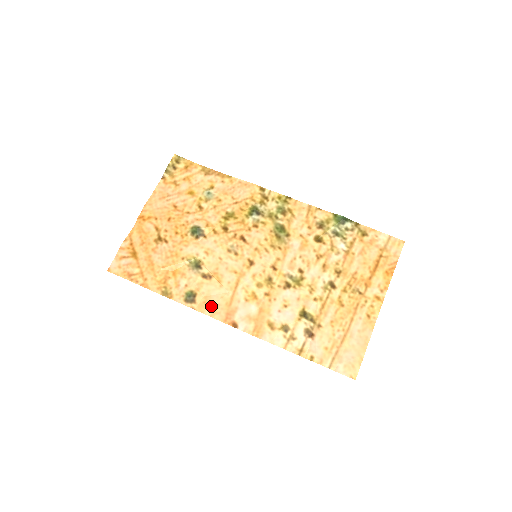
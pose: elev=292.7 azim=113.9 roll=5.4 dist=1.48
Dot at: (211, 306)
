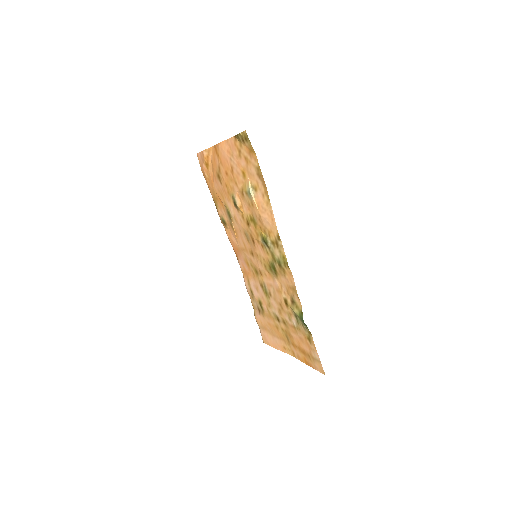
Dot at: (230, 238)
